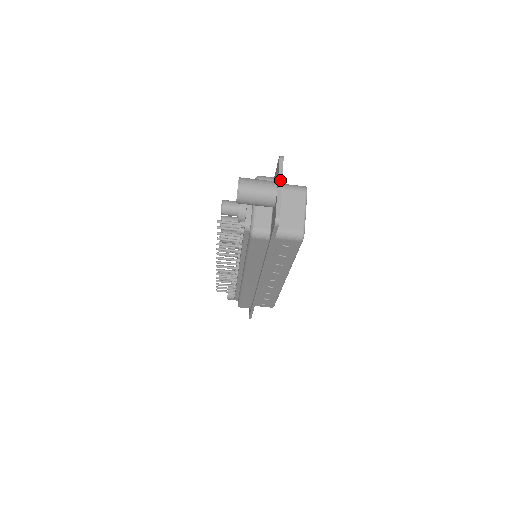
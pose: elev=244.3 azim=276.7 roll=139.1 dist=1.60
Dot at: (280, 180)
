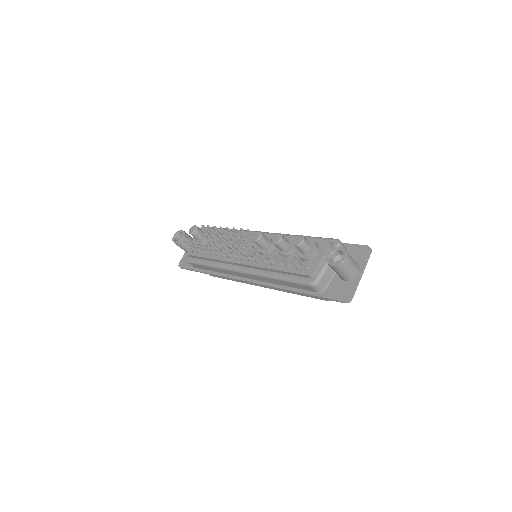
Dot at: (364, 269)
